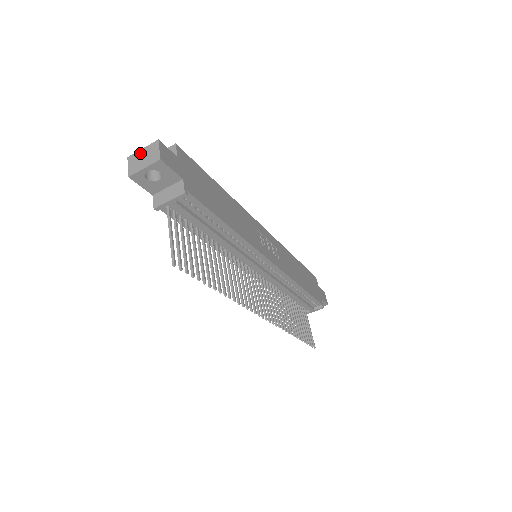
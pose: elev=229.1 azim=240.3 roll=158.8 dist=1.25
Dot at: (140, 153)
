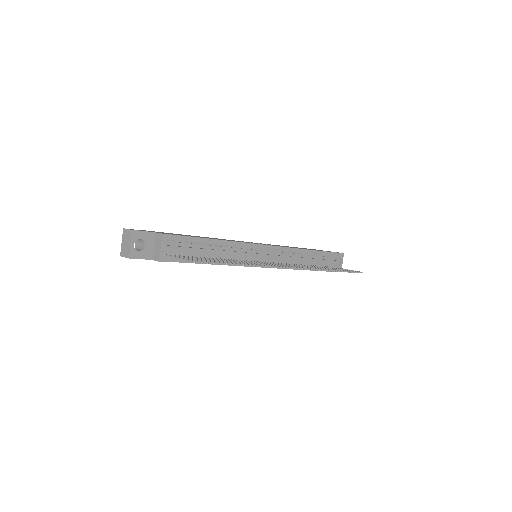
Dot at: (122, 245)
